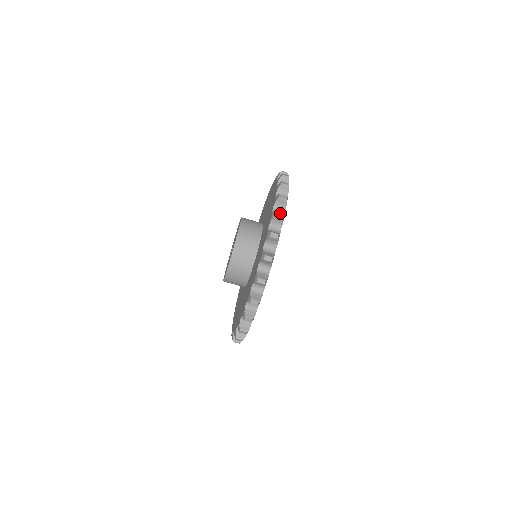
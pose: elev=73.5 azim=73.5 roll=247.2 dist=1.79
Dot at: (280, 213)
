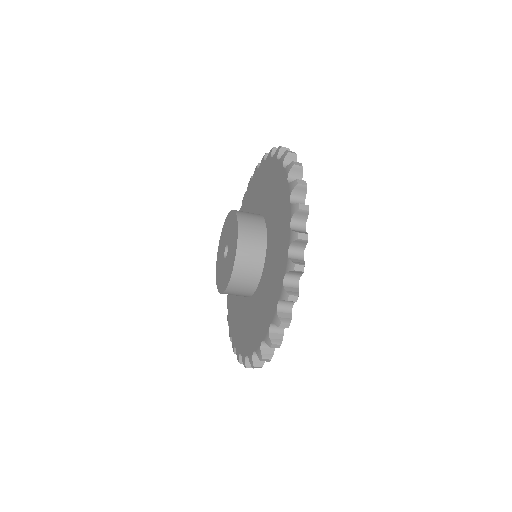
Dot at: (302, 181)
